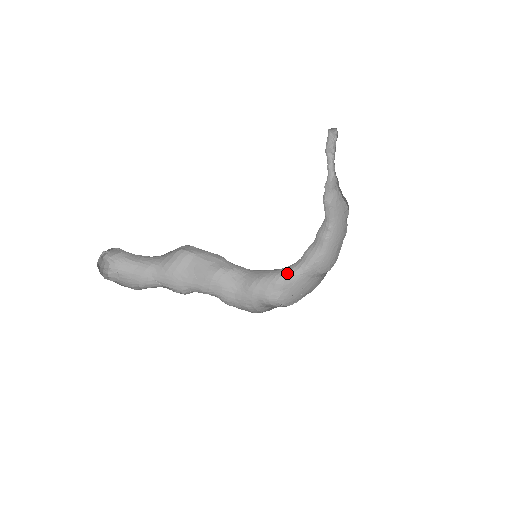
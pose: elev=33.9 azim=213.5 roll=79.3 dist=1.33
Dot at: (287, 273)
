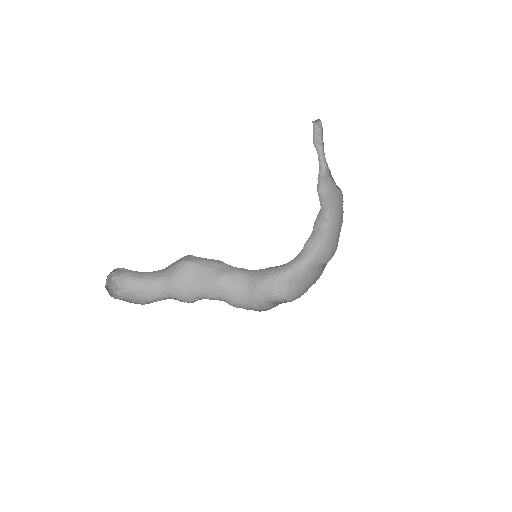
Dot at: (291, 268)
